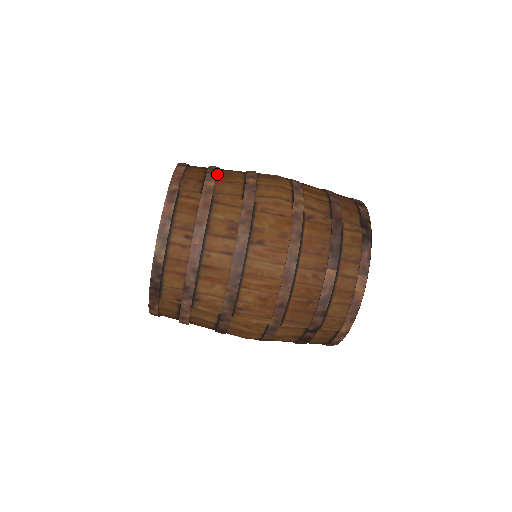
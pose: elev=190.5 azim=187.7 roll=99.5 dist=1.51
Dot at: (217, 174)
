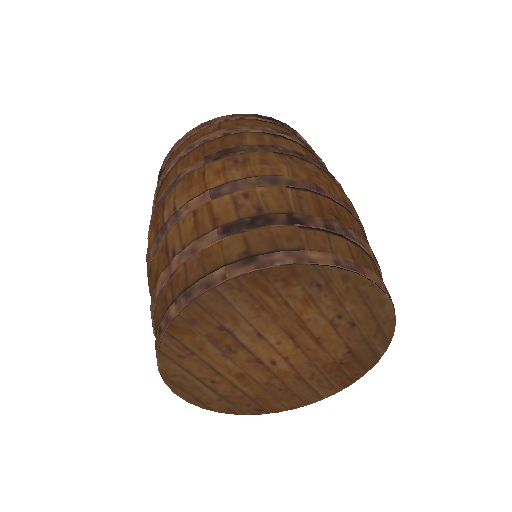
Dot at: occluded
